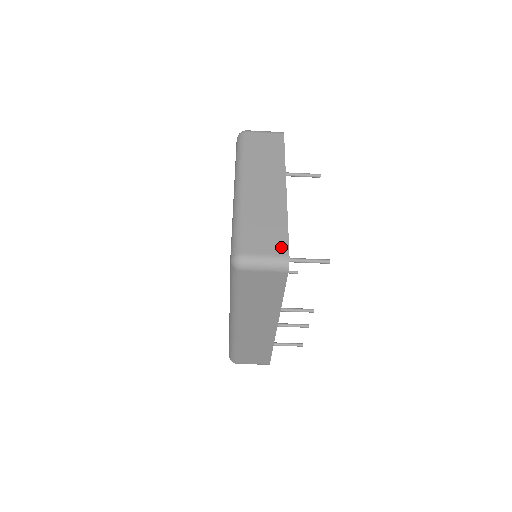
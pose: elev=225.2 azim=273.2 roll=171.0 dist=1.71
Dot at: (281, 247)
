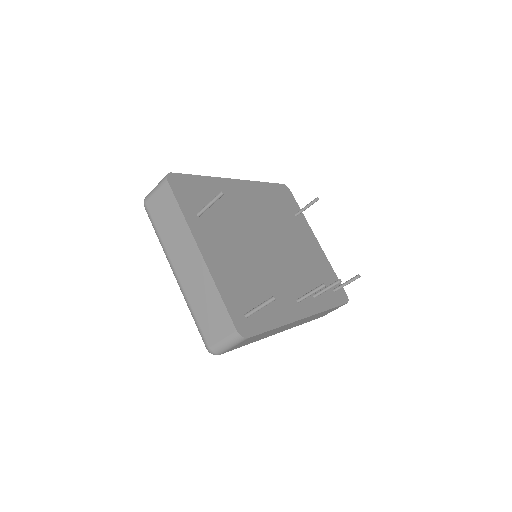
Dot at: (227, 324)
